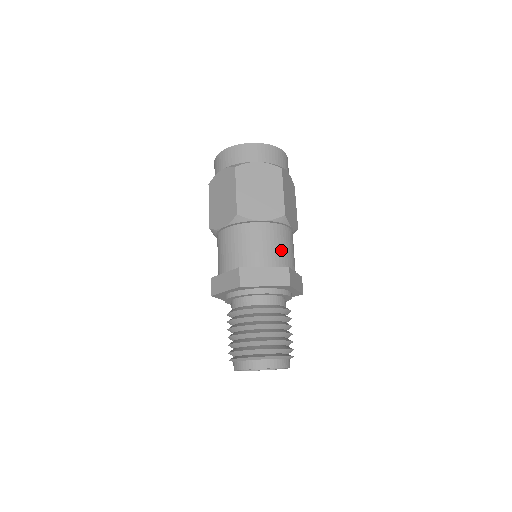
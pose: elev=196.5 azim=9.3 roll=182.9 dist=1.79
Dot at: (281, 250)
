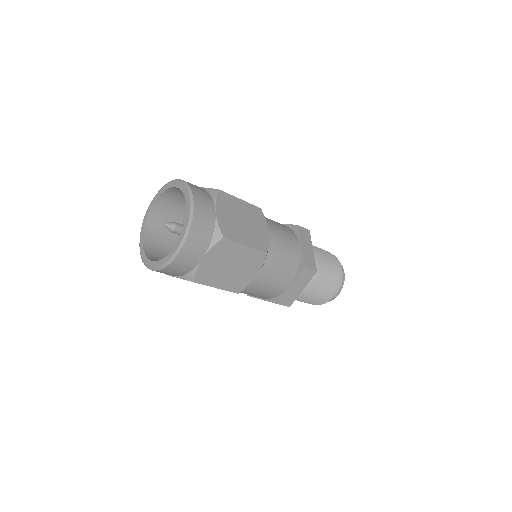
Dot at: (286, 263)
